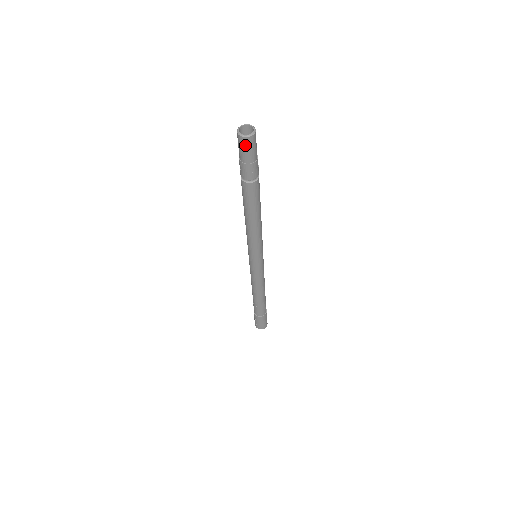
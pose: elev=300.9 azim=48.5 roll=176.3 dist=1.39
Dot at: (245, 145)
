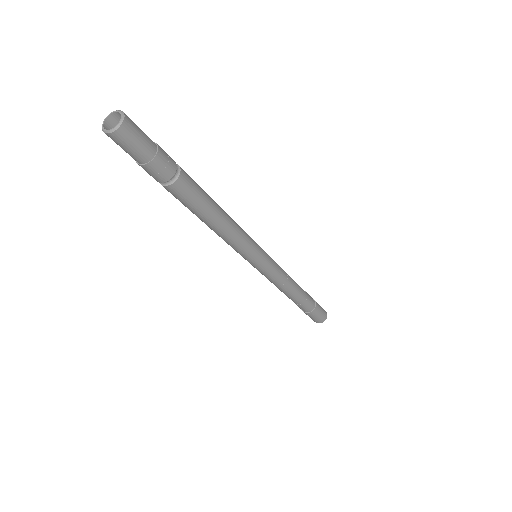
Dot at: (118, 143)
